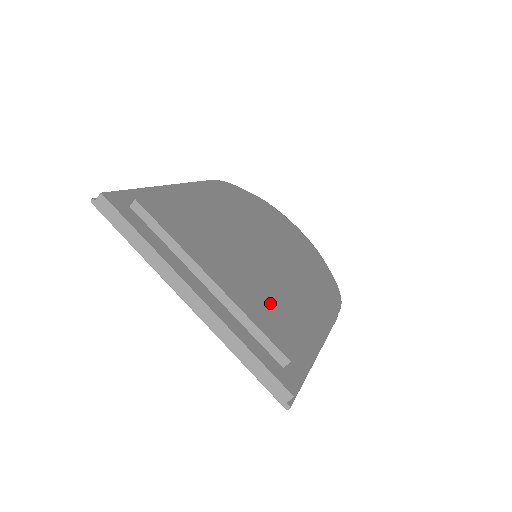
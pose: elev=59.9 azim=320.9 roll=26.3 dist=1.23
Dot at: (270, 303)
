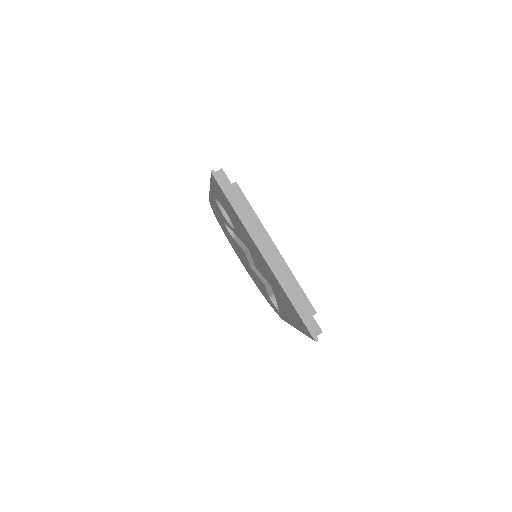
Dot at: occluded
